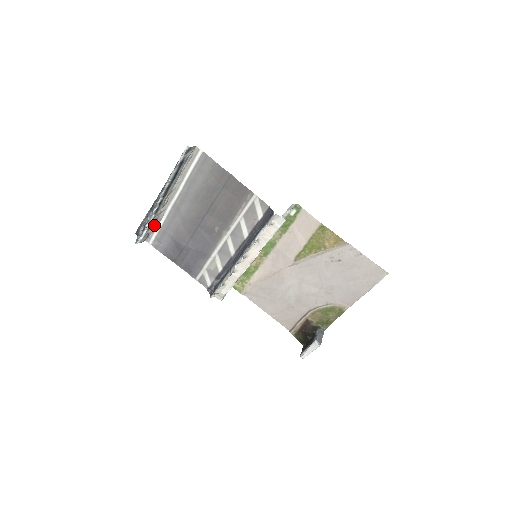
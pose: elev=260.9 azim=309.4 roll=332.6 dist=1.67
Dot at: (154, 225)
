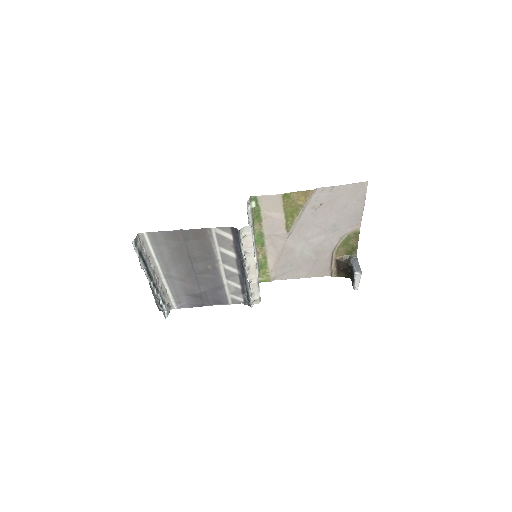
Dot at: (165, 297)
